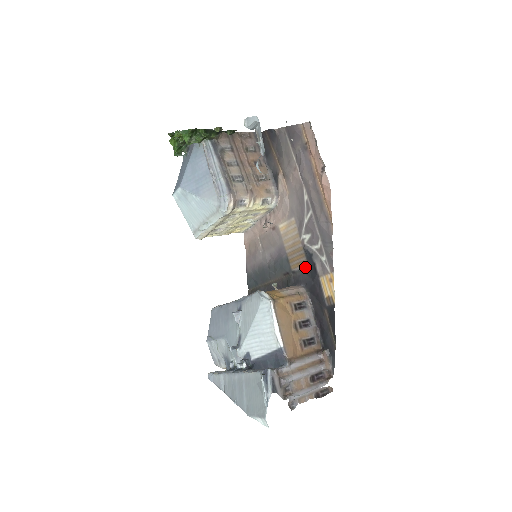
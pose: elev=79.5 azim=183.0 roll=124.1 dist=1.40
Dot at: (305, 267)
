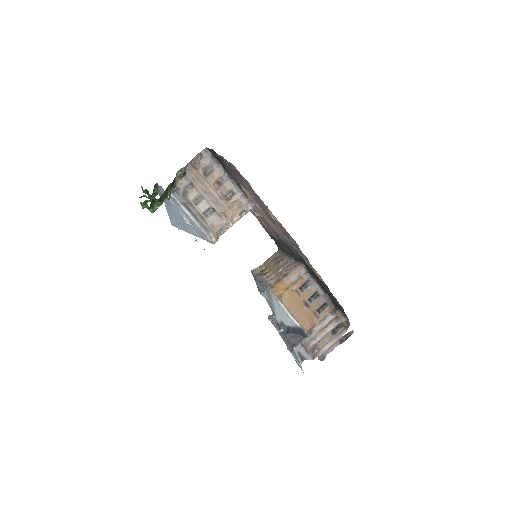
Dot at: (298, 255)
